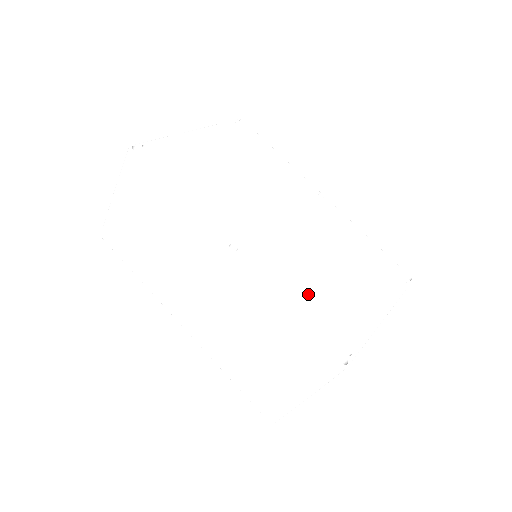
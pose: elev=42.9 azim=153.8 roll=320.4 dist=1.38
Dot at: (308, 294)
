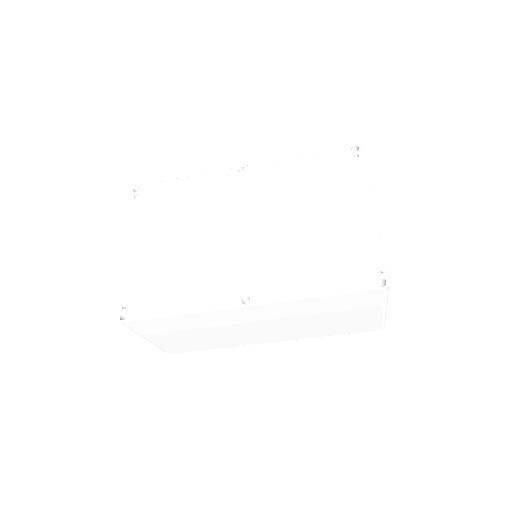
Dot at: (316, 266)
